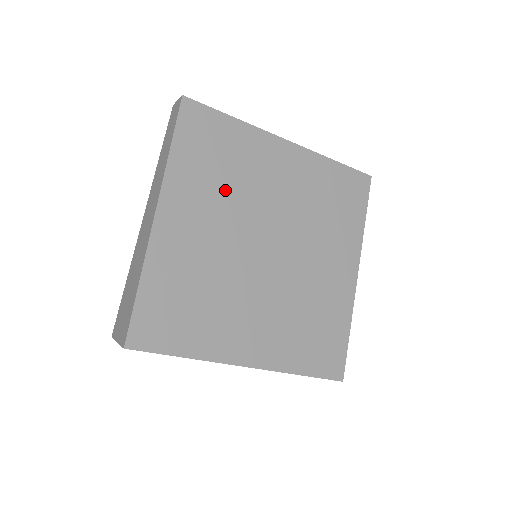
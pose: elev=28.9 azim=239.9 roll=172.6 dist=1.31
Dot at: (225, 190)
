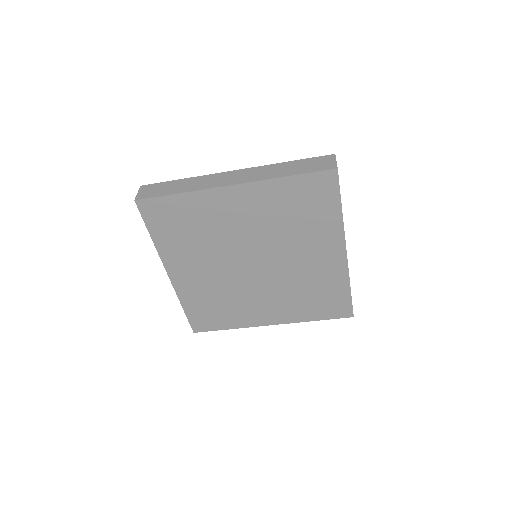
Dot at: (202, 243)
